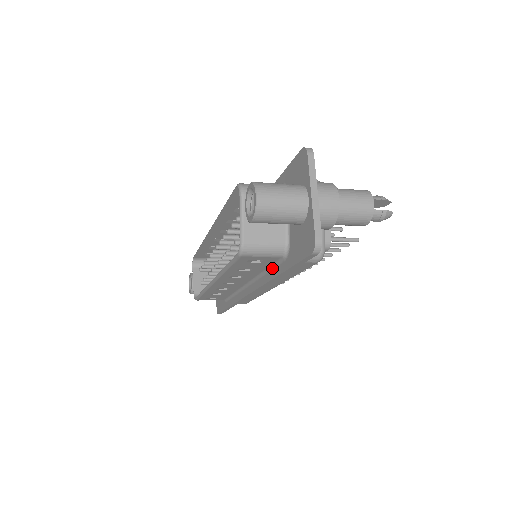
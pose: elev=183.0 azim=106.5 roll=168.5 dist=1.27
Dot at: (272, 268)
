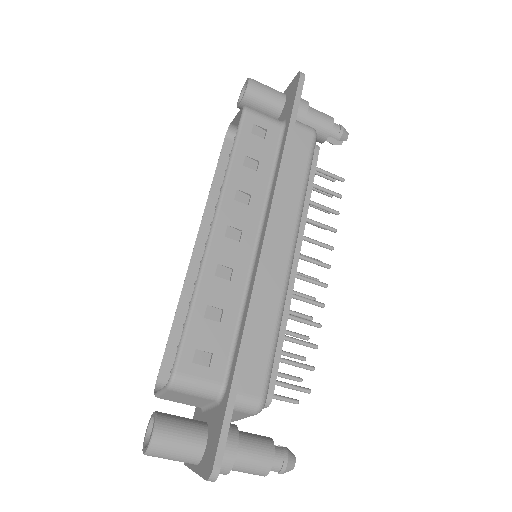
Dot at: (278, 157)
